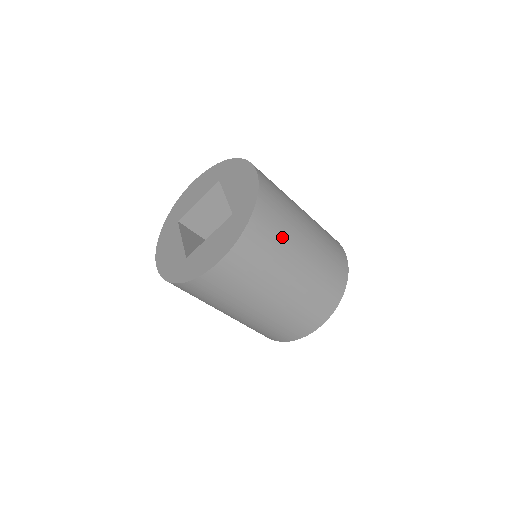
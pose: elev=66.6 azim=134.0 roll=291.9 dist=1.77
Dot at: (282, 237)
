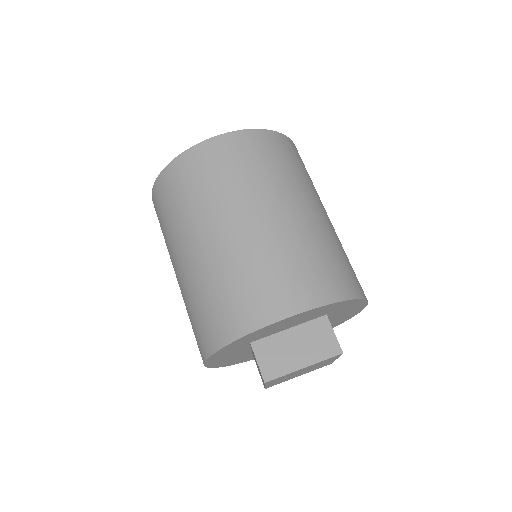
Dot at: (295, 173)
